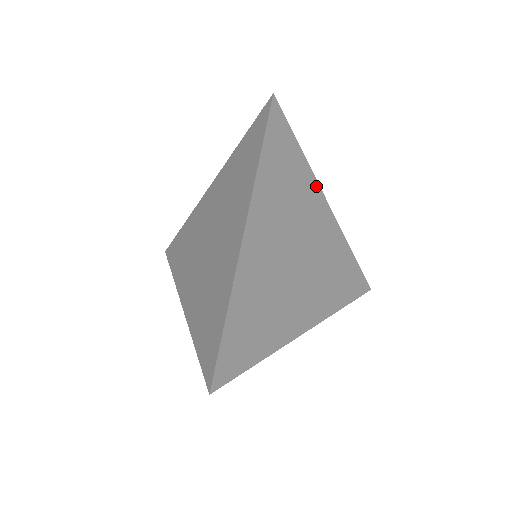
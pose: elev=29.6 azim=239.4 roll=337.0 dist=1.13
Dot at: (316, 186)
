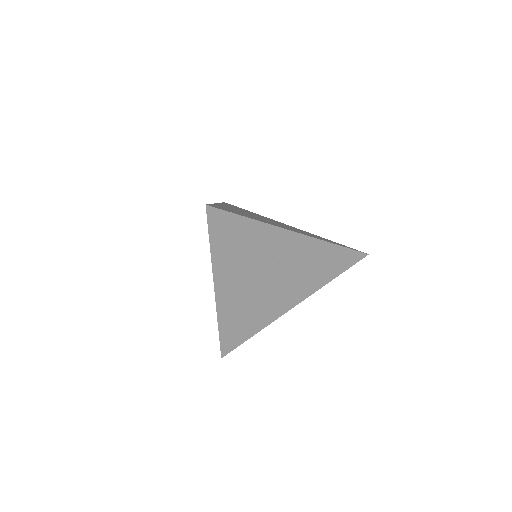
Dot at: occluded
